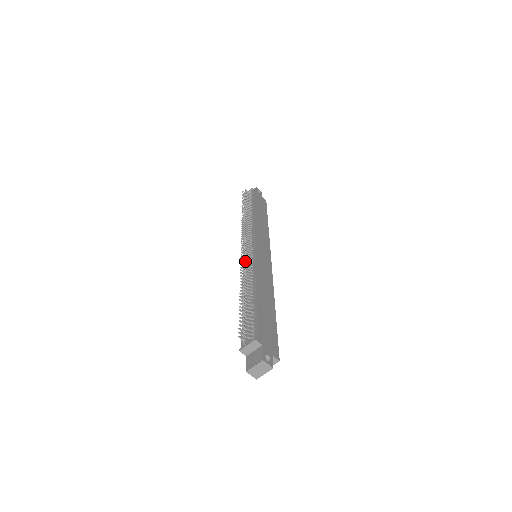
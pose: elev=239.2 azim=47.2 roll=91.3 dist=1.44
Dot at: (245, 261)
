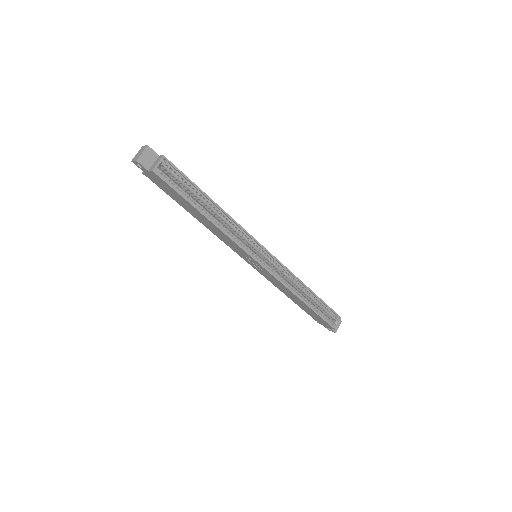
Dot at: occluded
